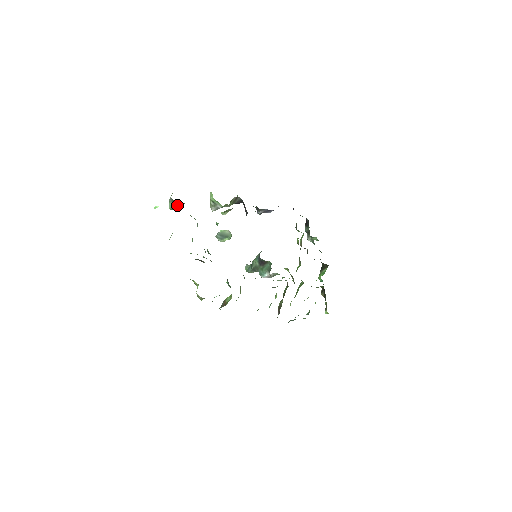
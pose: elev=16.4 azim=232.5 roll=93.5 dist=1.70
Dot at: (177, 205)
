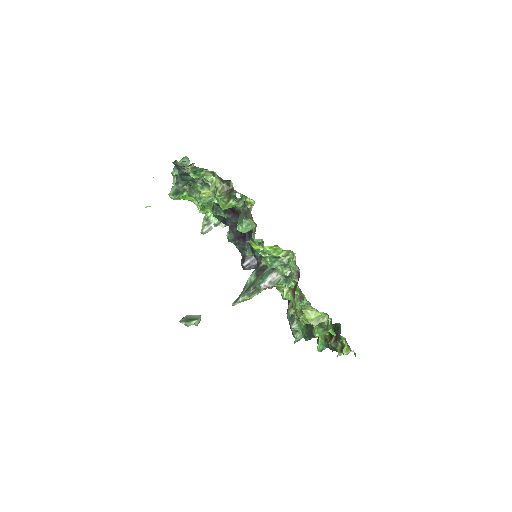
Dot at: (179, 192)
